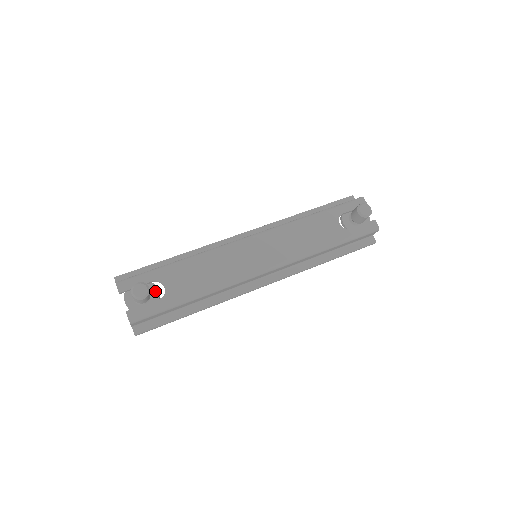
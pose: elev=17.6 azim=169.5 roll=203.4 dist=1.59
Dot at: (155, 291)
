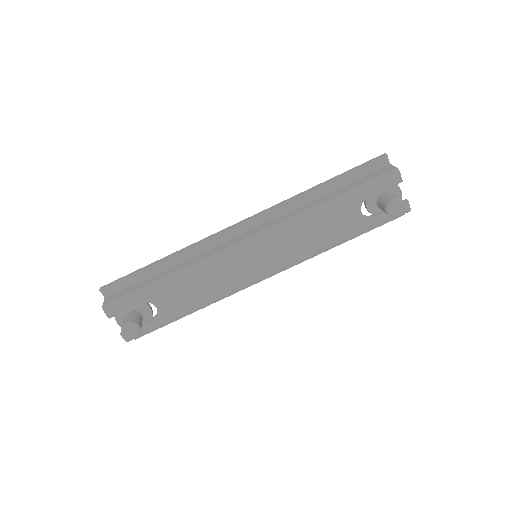
Dot at: (147, 309)
